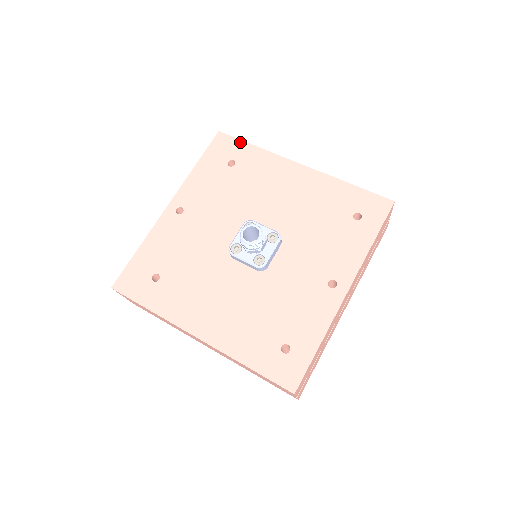
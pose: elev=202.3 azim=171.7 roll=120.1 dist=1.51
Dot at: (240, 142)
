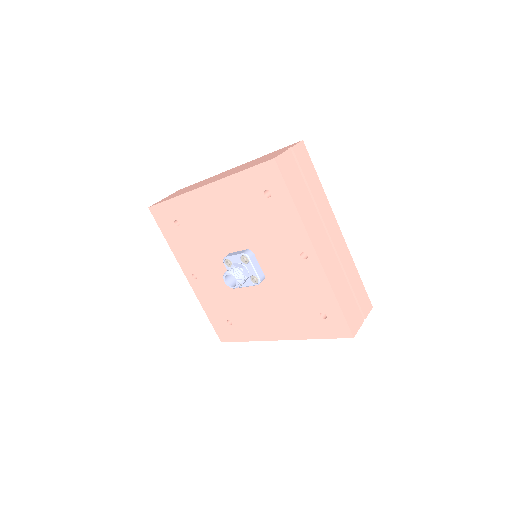
Dot at: (163, 204)
